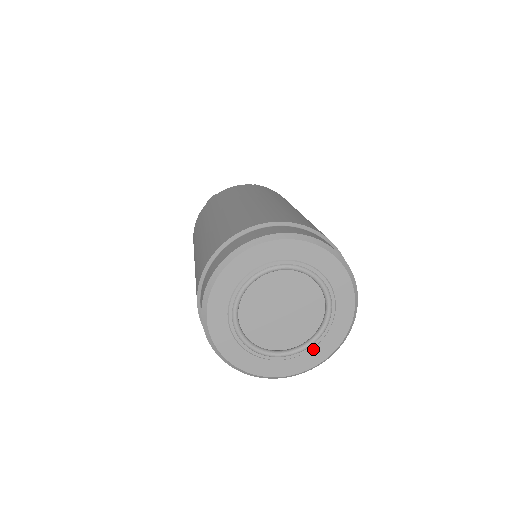
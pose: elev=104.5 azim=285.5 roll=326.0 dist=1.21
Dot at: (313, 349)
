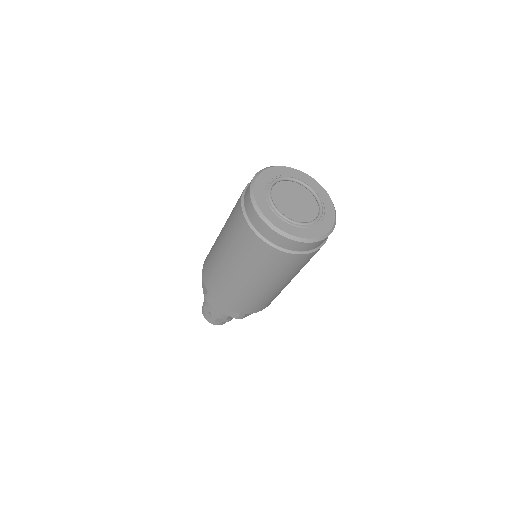
Dot at: (323, 220)
